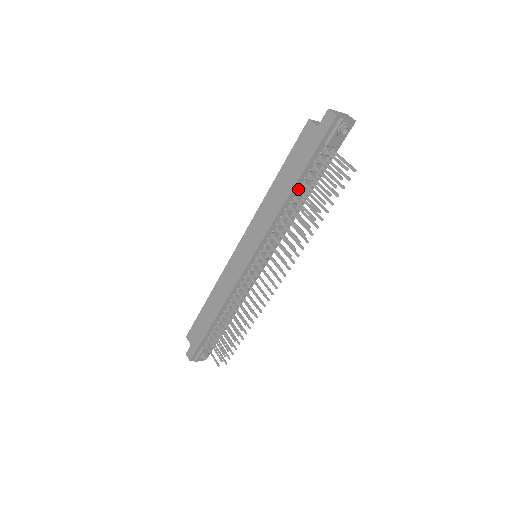
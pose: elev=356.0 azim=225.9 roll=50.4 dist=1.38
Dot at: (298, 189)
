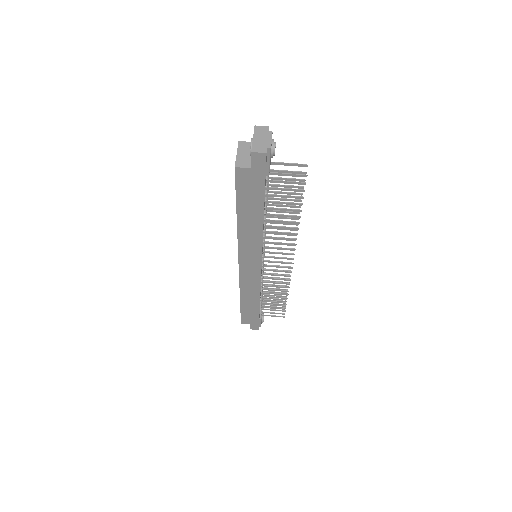
Dot at: (264, 208)
